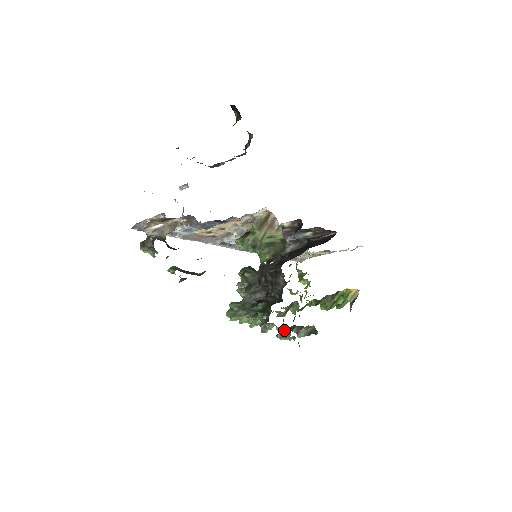
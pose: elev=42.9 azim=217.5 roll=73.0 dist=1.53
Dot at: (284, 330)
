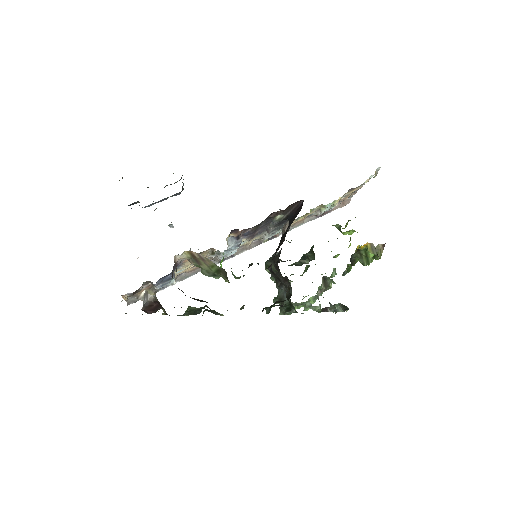
Dot at: occluded
